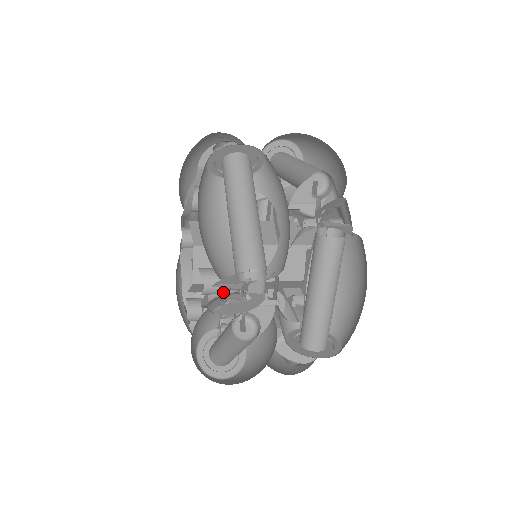
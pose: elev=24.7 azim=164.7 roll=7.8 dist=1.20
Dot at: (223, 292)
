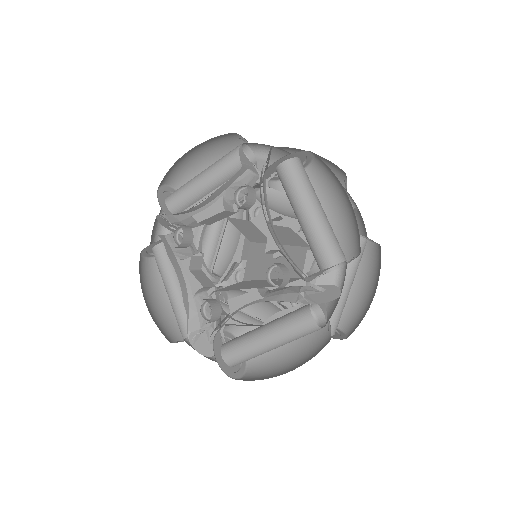
Dot at: (265, 288)
